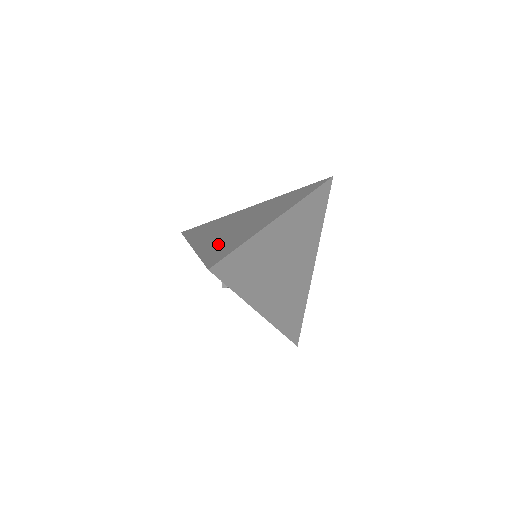
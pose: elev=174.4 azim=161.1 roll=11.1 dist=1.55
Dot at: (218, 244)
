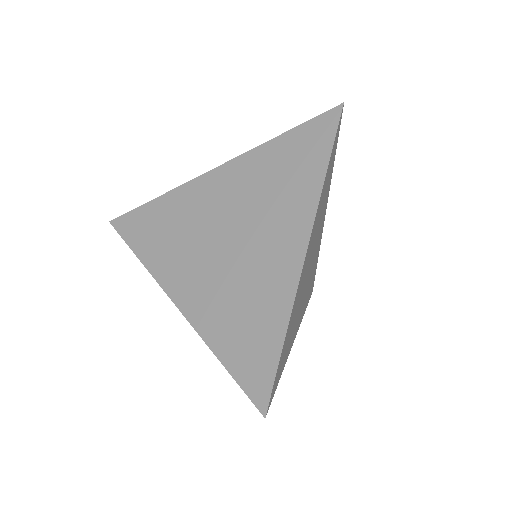
Dot at: (229, 318)
